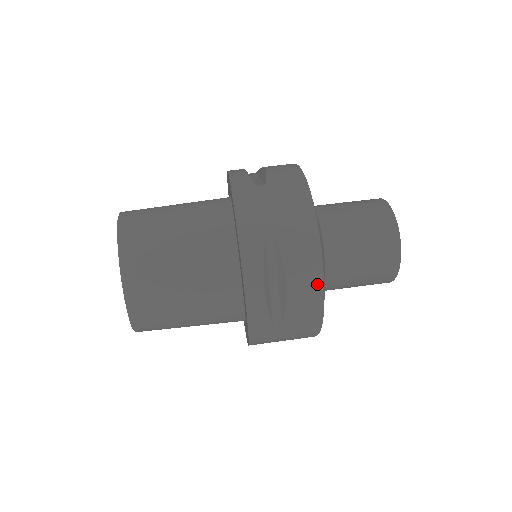
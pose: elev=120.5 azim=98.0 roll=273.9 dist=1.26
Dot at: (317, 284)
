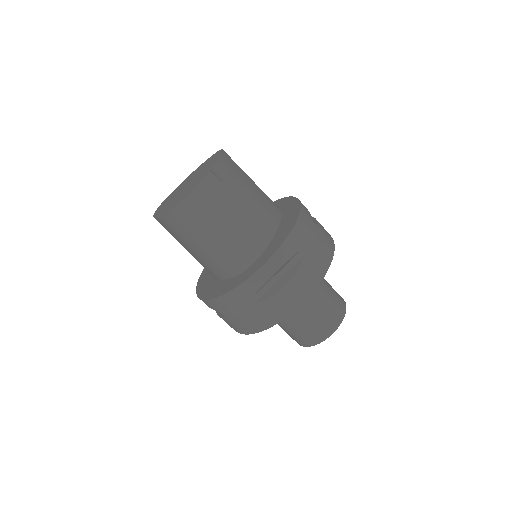
Dot at: occluded
